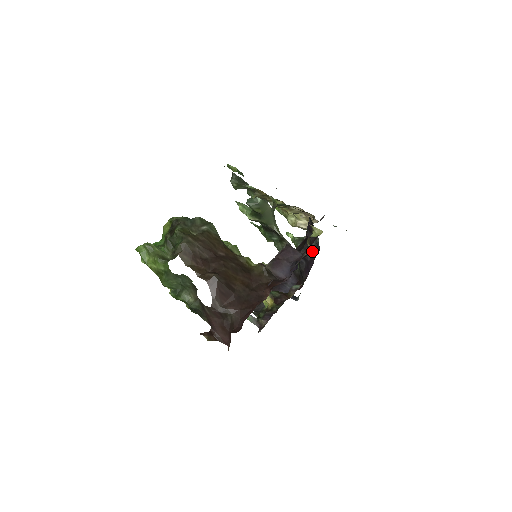
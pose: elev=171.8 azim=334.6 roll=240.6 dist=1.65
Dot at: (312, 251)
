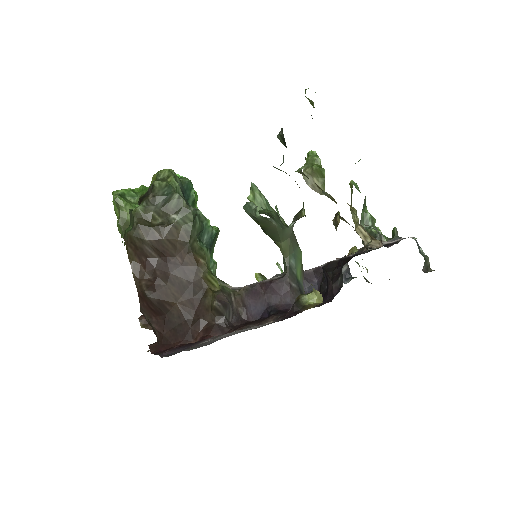
Dot at: occluded
